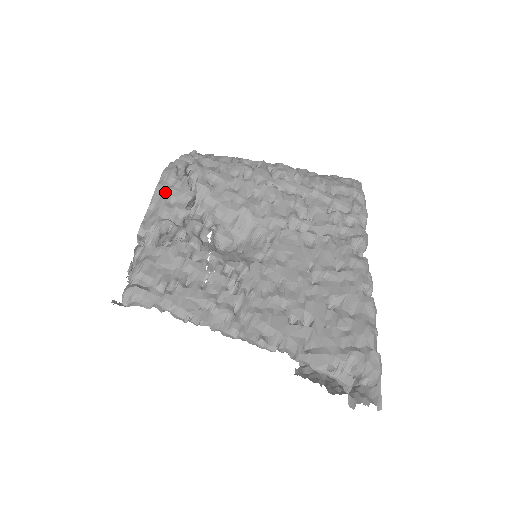
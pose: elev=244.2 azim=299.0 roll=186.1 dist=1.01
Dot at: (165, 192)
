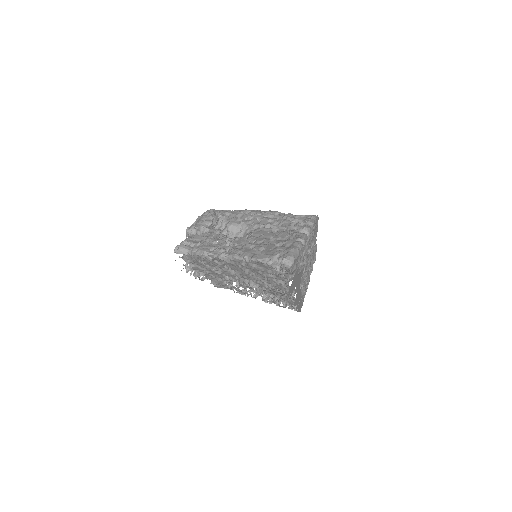
Dot at: (202, 217)
